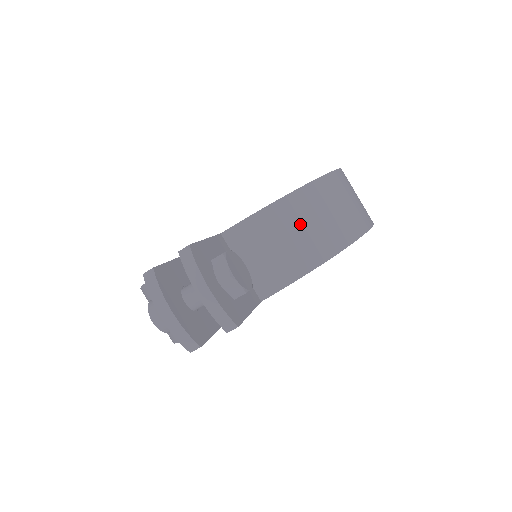
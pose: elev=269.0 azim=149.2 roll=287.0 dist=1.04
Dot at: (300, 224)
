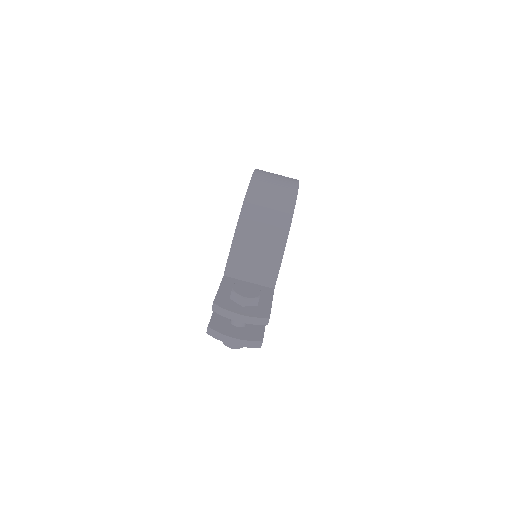
Dot at: (257, 233)
